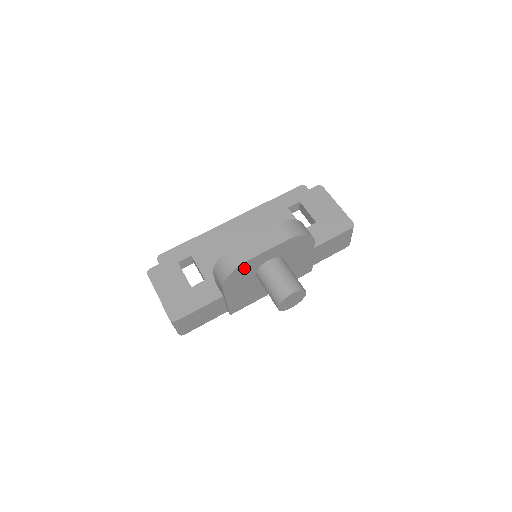
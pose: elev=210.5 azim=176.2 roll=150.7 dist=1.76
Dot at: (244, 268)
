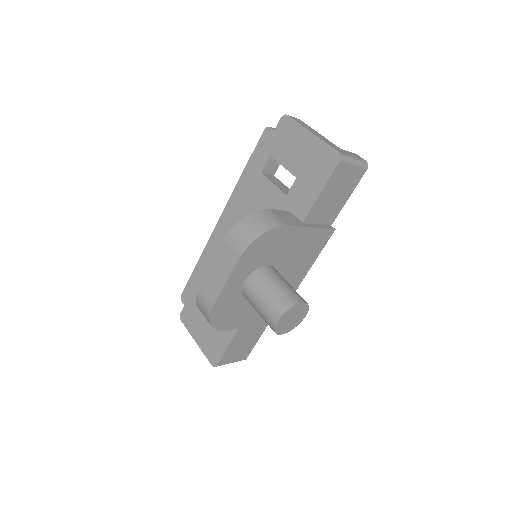
Dot at: (221, 309)
